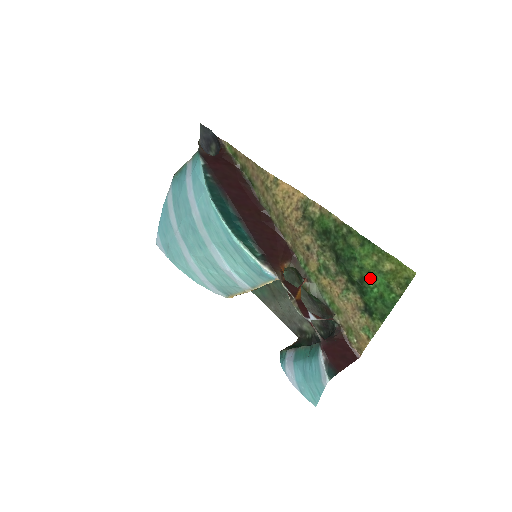
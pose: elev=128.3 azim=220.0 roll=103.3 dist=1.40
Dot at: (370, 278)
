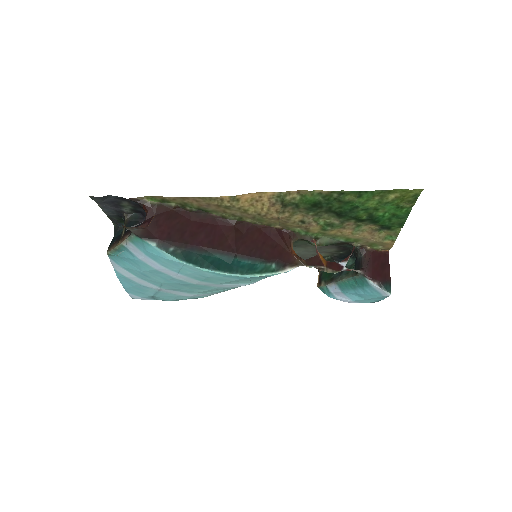
Dot at: (378, 211)
